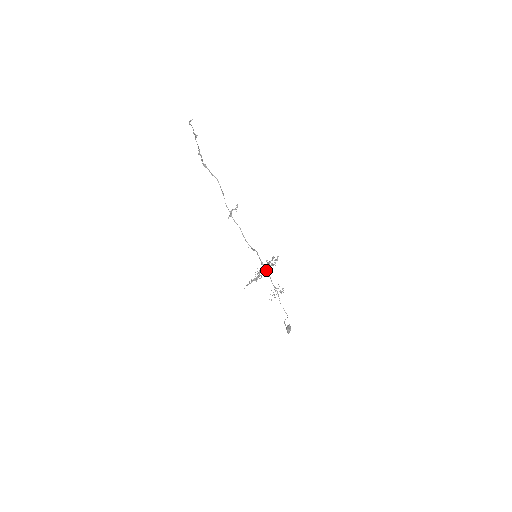
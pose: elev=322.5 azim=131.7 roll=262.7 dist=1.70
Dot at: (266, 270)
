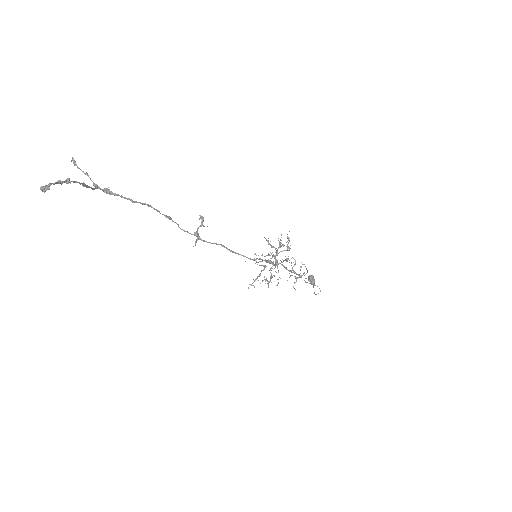
Dot at: occluded
